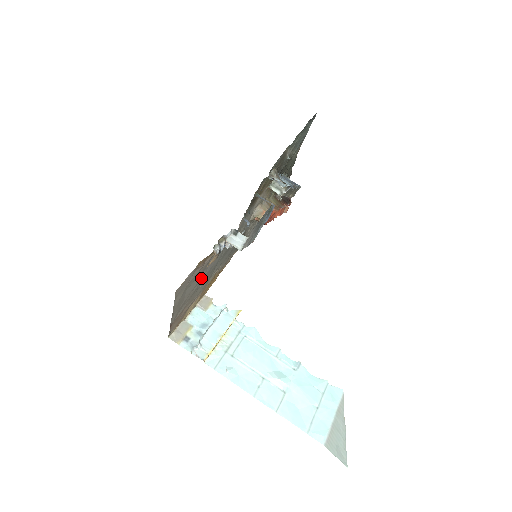
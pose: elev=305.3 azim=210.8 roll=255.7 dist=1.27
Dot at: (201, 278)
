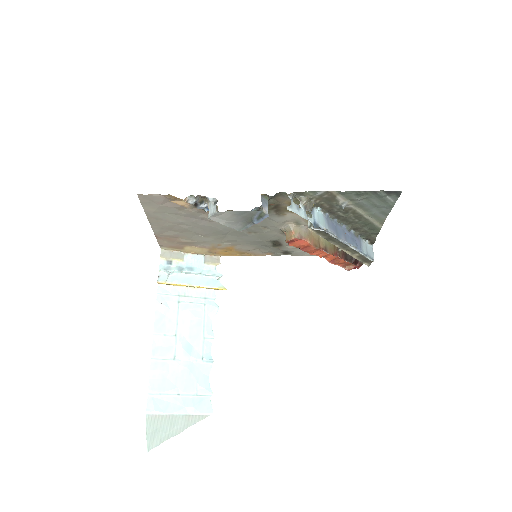
Dot at: (194, 223)
